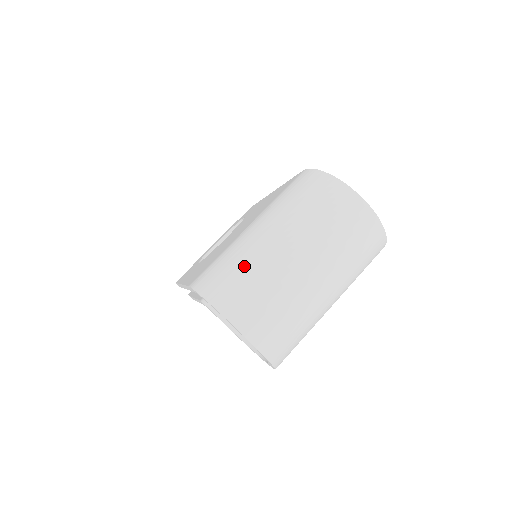
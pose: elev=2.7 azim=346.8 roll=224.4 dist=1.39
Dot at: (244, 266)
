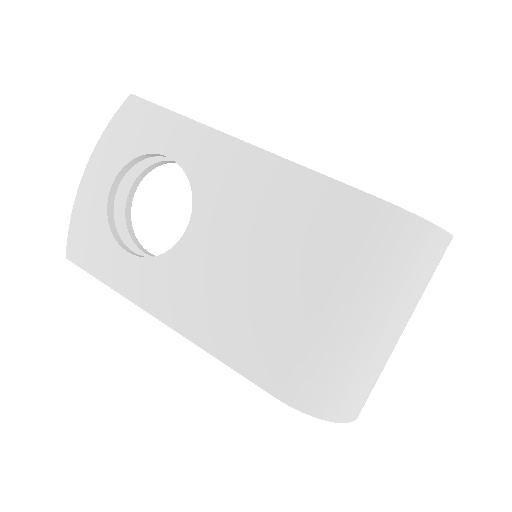
Dot at: (357, 371)
